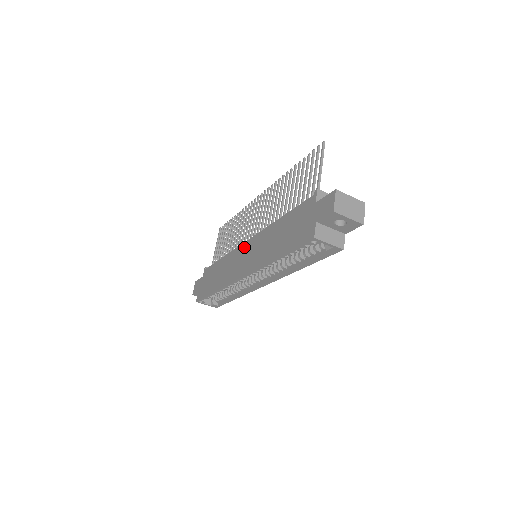
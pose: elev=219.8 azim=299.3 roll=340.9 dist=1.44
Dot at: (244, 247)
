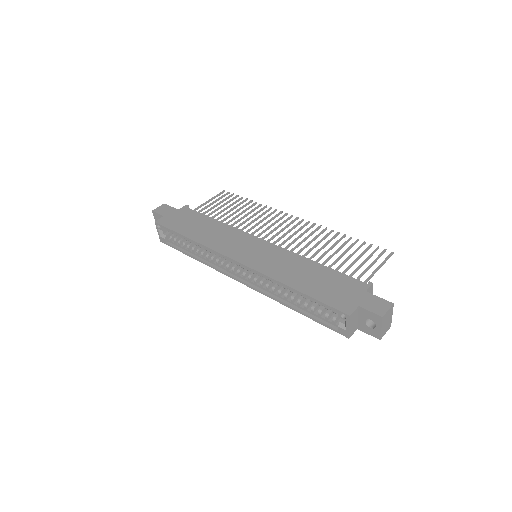
Dot at: (256, 241)
